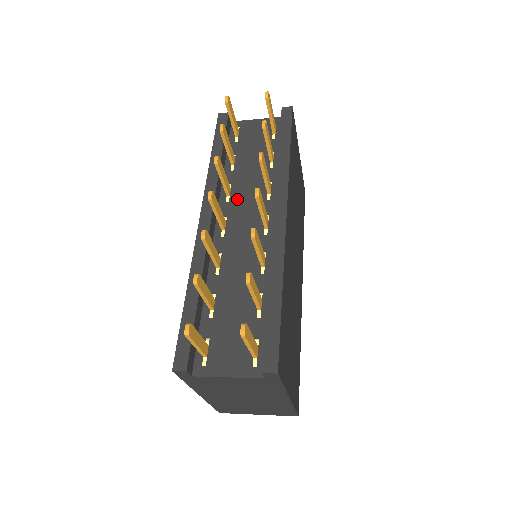
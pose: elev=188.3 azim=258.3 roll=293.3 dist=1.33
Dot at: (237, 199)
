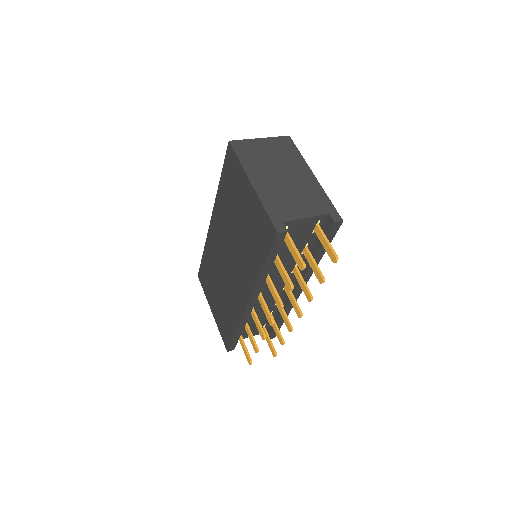
Dot at: (271, 278)
